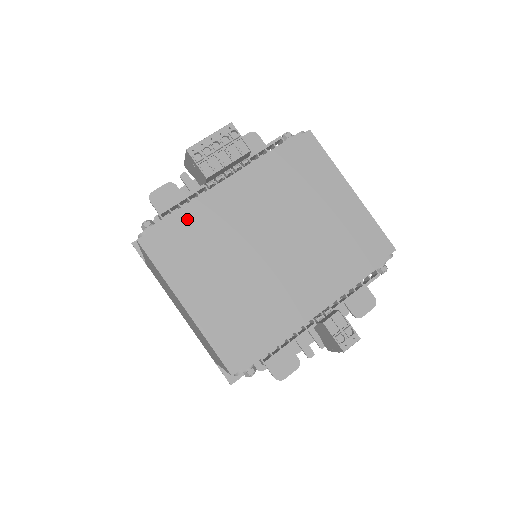
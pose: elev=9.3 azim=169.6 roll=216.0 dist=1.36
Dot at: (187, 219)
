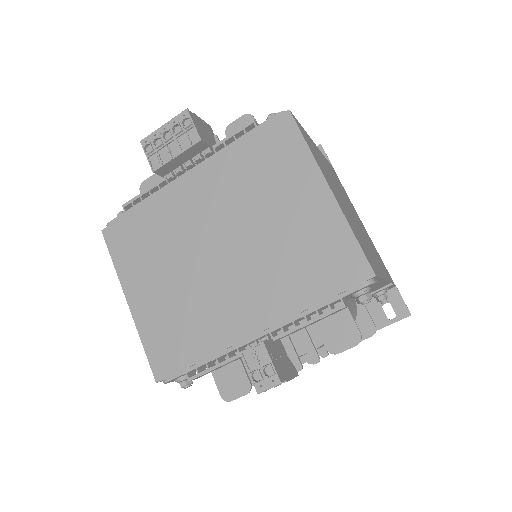
Dot at: (144, 213)
